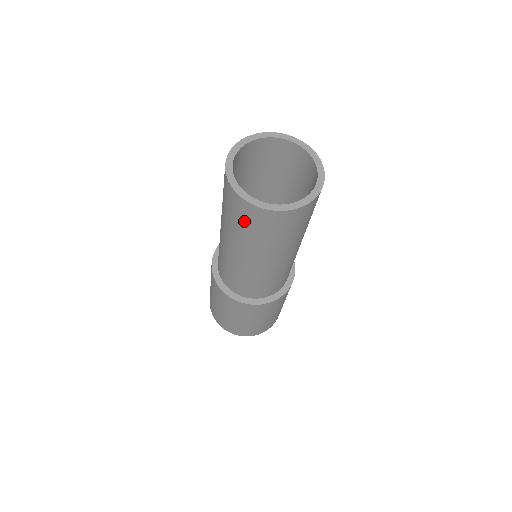
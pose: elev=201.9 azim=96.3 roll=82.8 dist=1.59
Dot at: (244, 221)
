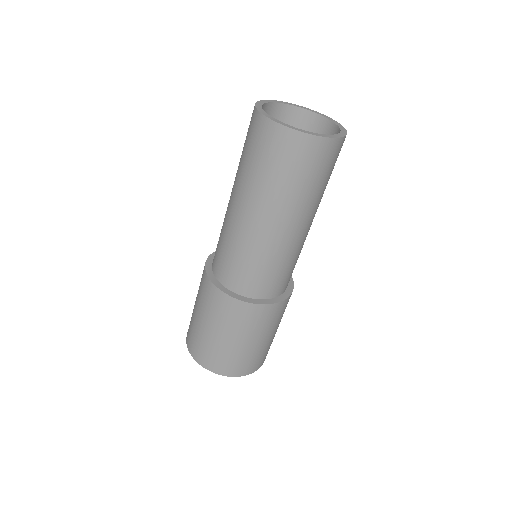
Dot at: (271, 157)
